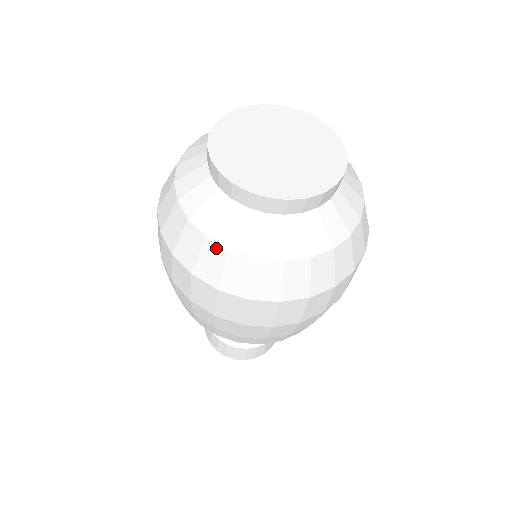
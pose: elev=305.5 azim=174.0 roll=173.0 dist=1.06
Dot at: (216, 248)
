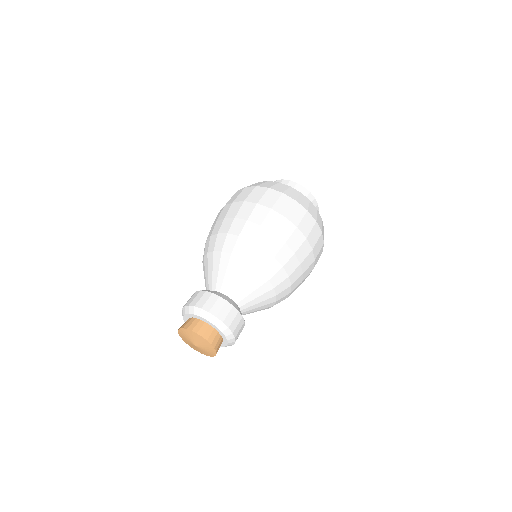
Dot at: (305, 198)
